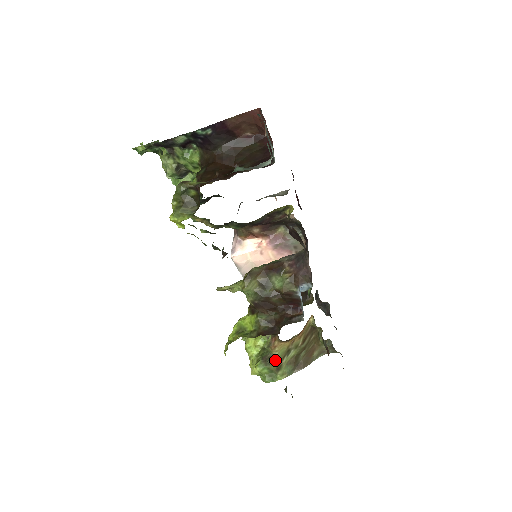
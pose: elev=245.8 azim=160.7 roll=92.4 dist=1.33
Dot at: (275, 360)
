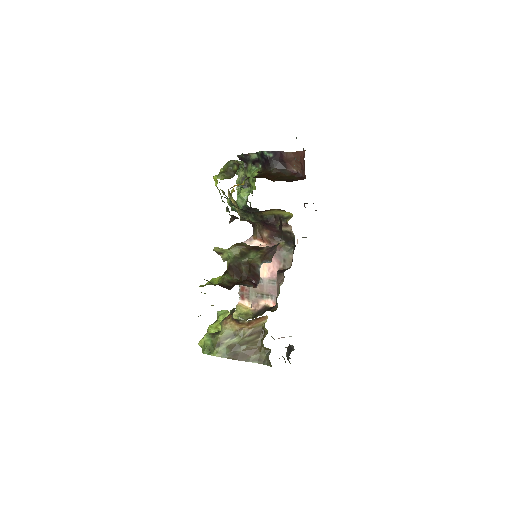
Dot at: (220, 335)
